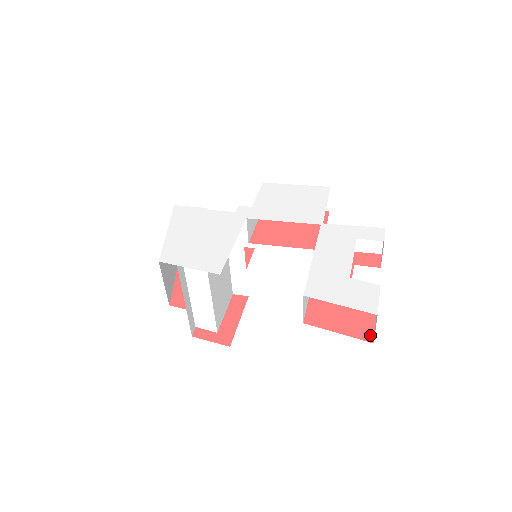
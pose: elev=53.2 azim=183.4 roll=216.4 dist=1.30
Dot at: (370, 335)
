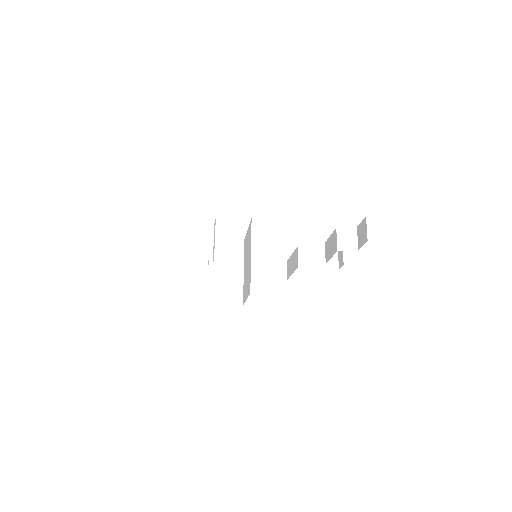
Dot at: occluded
